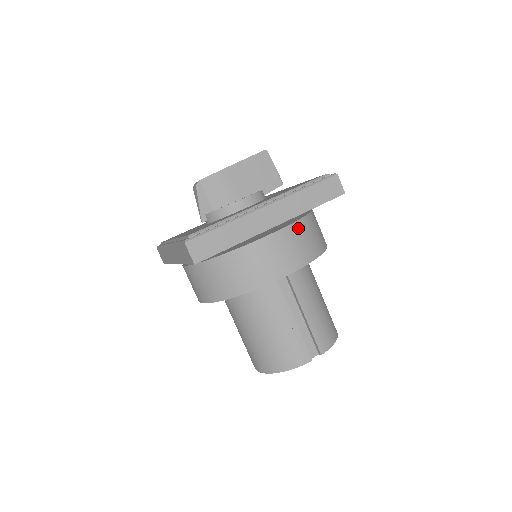
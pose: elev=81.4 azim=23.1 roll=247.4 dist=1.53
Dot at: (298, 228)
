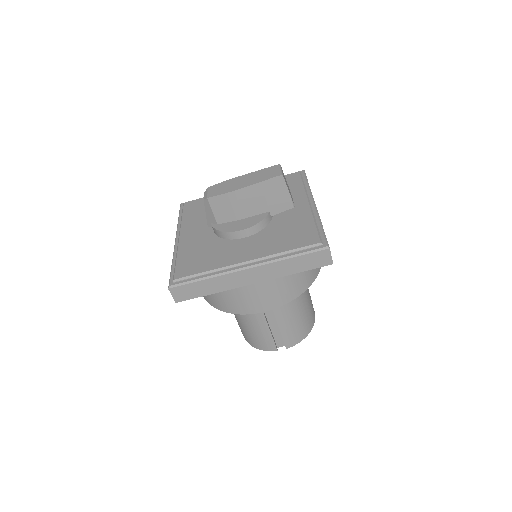
Dot at: (280, 279)
